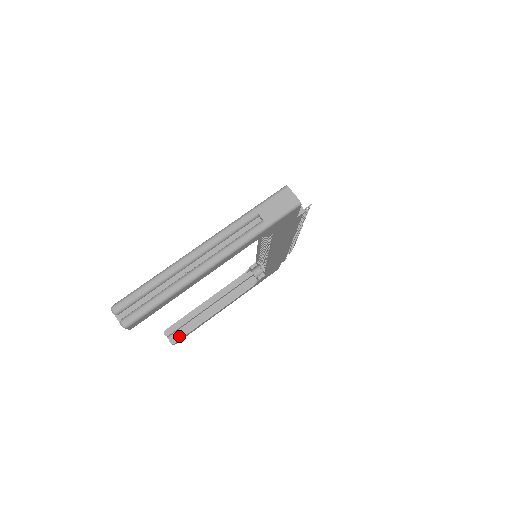
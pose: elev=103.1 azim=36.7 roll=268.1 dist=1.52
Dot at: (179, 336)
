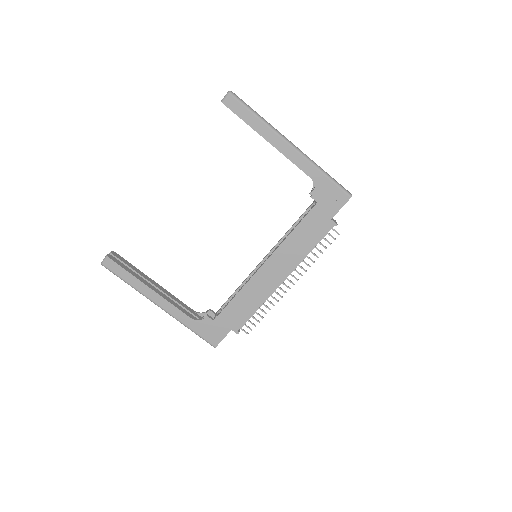
Dot at: (117, 261)
